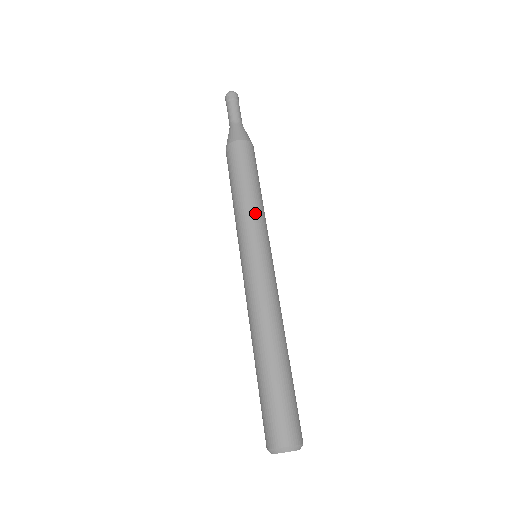
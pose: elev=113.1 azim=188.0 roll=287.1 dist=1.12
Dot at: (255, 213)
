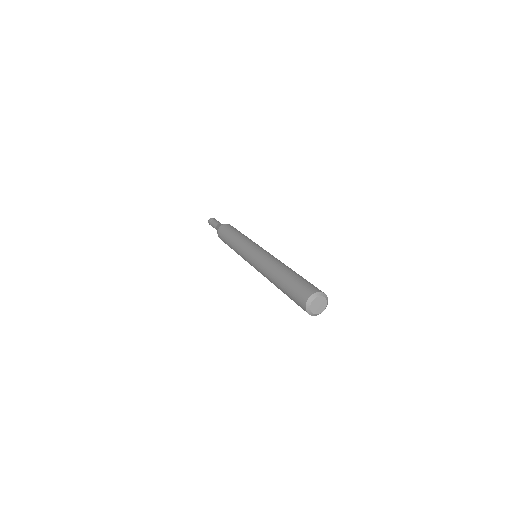
Dot at: occluded
